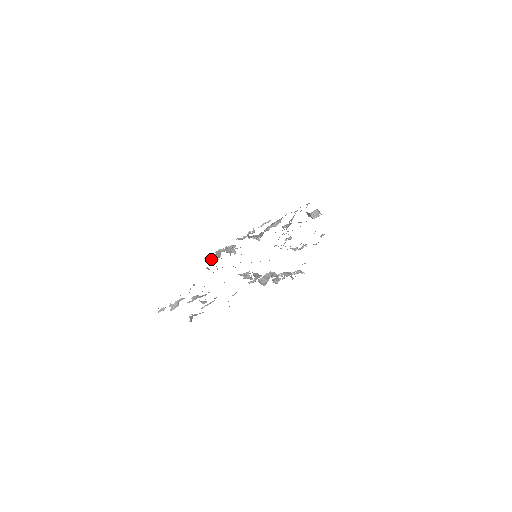
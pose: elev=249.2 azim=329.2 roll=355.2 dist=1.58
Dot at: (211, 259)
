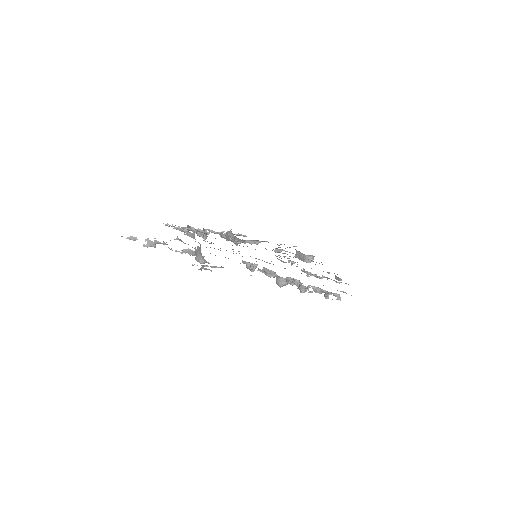
Dot at: (177, 228)
